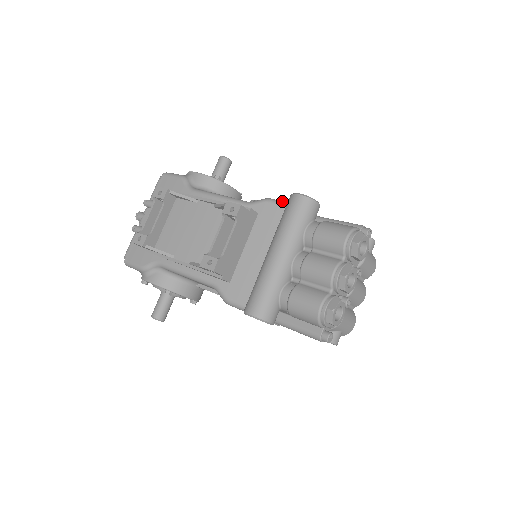
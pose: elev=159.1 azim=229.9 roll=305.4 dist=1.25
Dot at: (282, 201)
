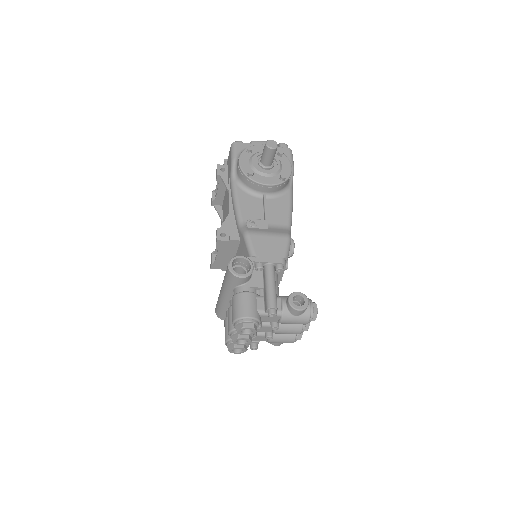
Dot at: (250, 243)
